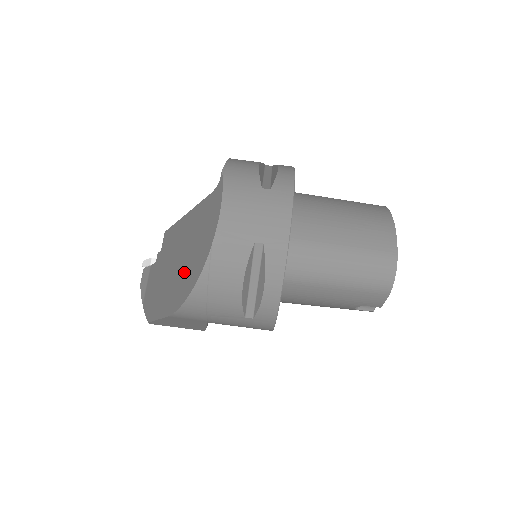
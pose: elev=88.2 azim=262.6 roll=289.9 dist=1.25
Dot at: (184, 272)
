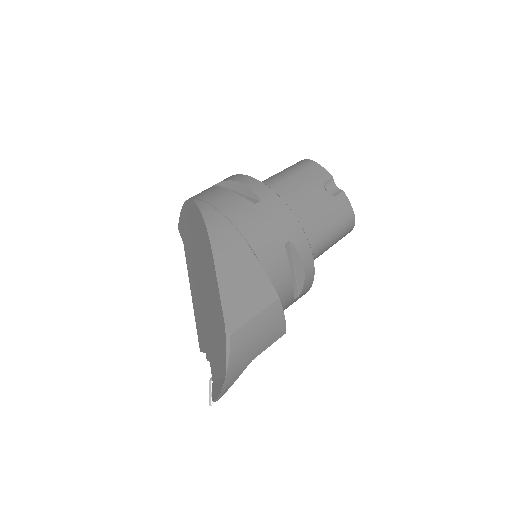
Dot at: (199, 246)
